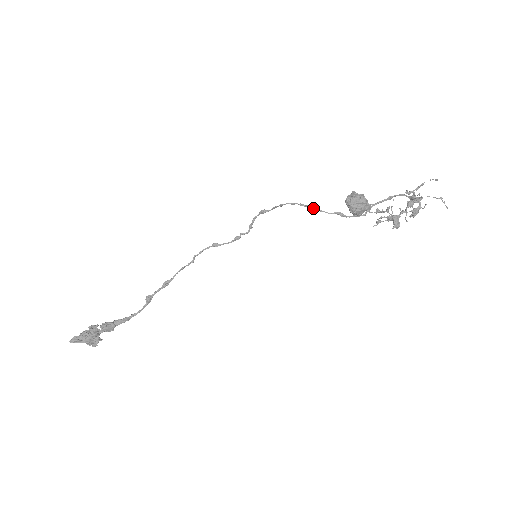
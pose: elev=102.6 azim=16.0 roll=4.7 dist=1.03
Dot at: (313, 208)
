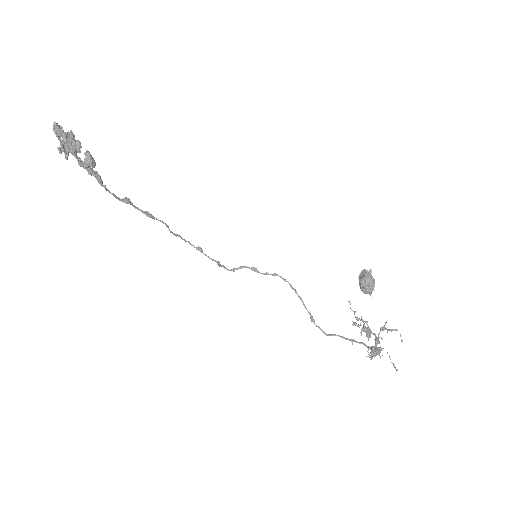
Dot at: occluded
